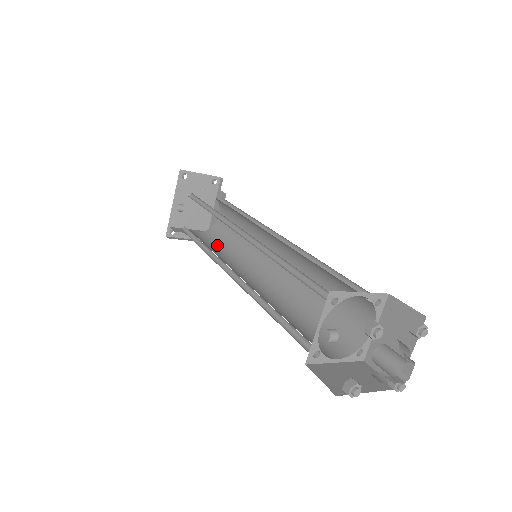
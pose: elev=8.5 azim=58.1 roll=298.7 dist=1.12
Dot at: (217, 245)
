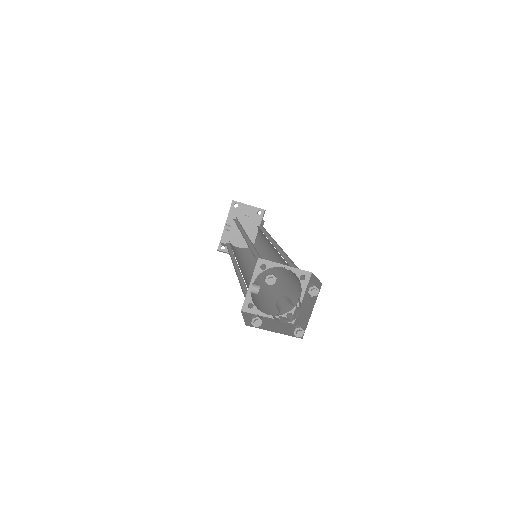
Dot at: (246, 256)
